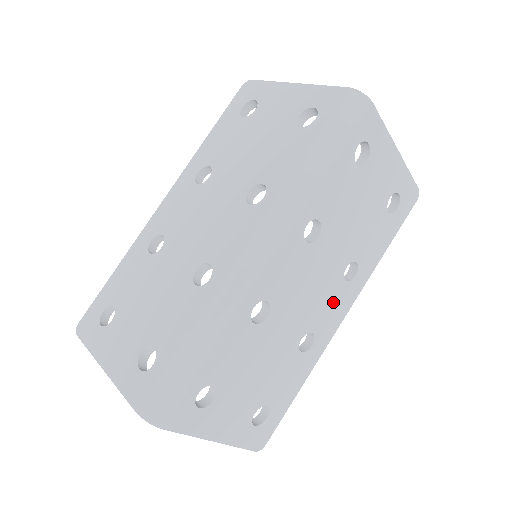
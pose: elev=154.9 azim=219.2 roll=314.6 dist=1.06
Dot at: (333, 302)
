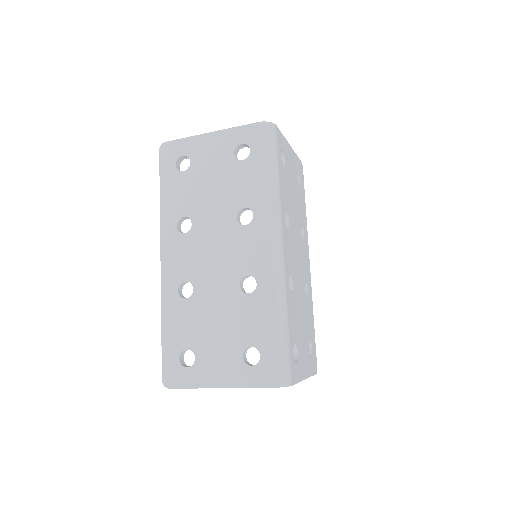
Dot at: (304, 257)
